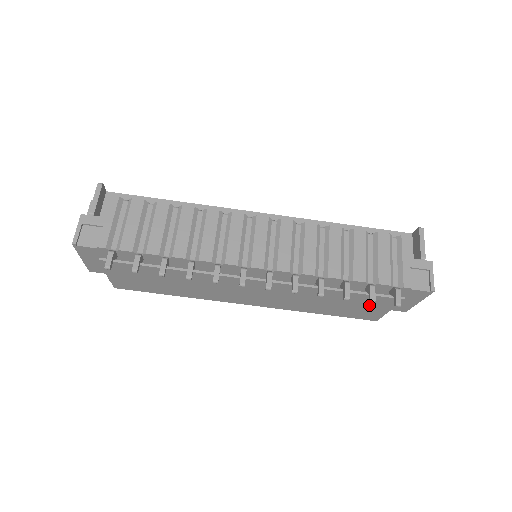
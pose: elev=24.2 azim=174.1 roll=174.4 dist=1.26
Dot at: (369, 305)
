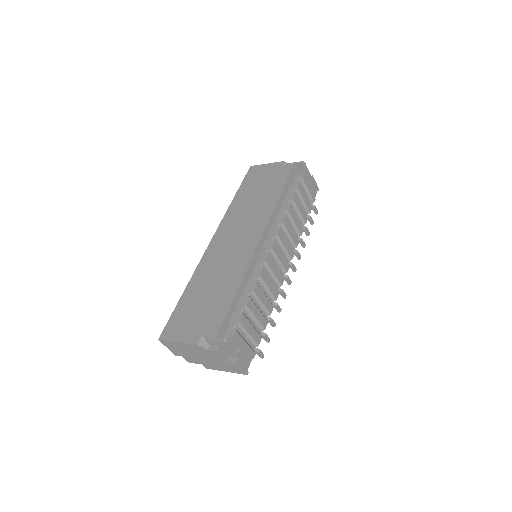
Dot at: occluded
